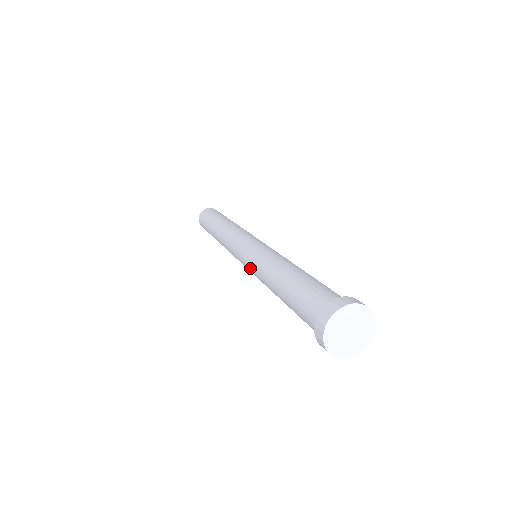
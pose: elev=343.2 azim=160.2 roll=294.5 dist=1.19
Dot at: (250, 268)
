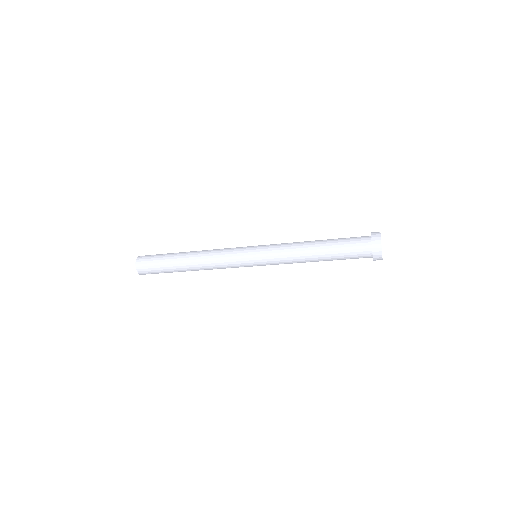
Dot at: (270, 257)
